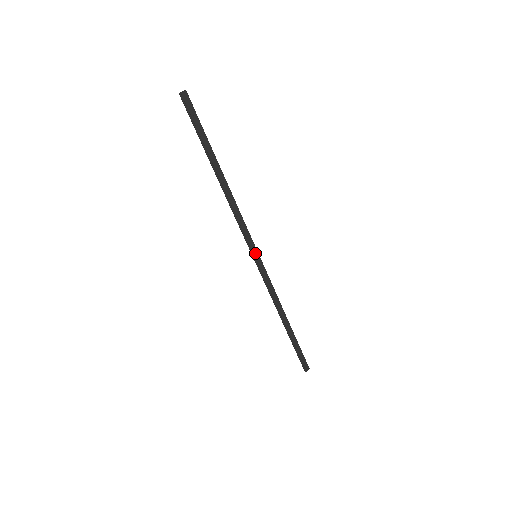
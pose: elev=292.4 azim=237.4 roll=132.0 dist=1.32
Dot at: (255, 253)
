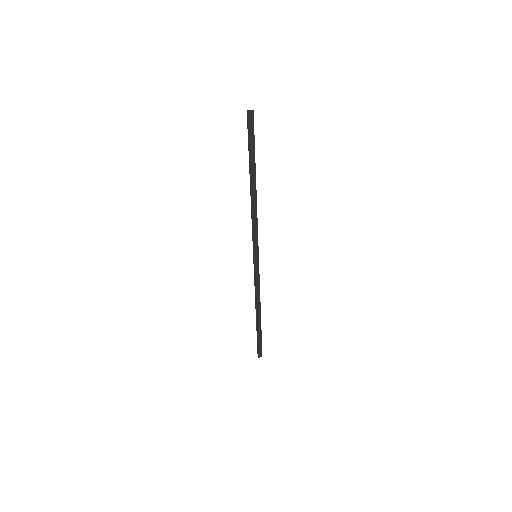
Dot at: (256, 253)
